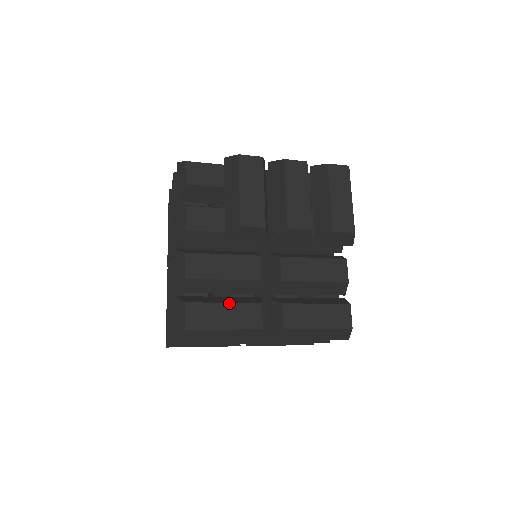
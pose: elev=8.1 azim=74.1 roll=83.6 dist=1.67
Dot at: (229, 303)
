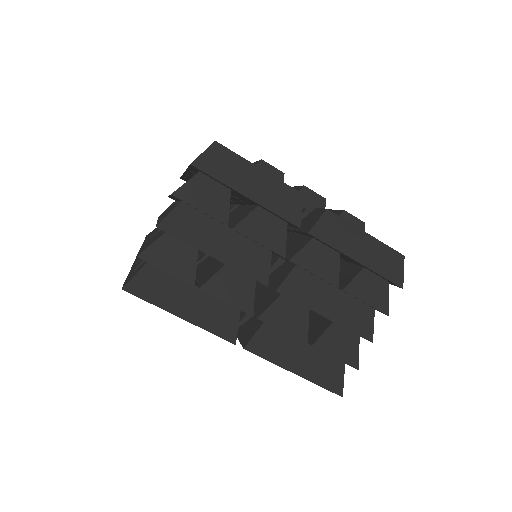
Dot at: occluded
